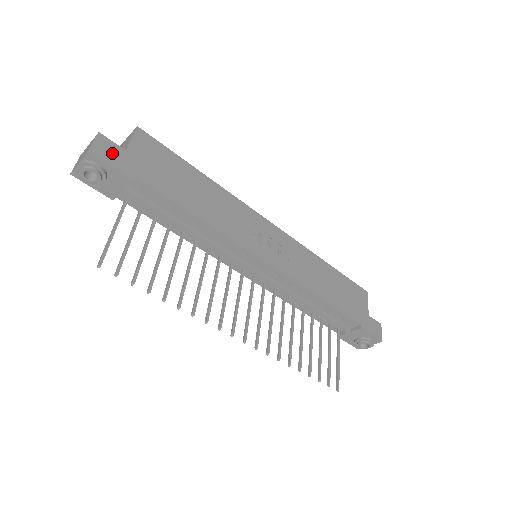
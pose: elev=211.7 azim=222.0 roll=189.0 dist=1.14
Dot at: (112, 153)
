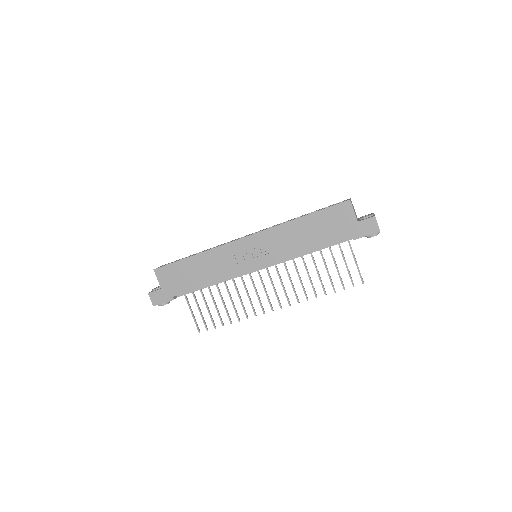
Dot at: (159, 297)
